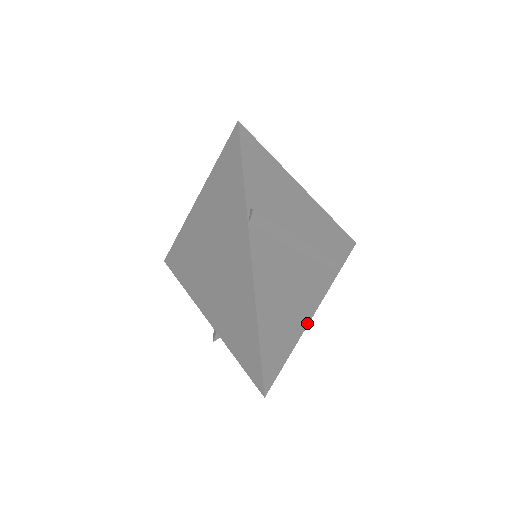
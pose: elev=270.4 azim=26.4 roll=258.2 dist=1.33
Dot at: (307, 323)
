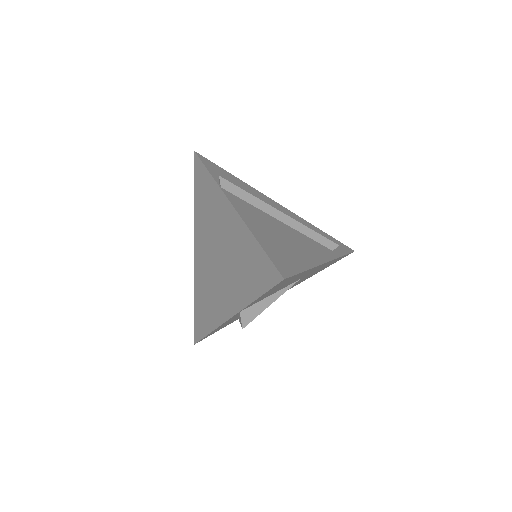
Dot at: (318, 264)
